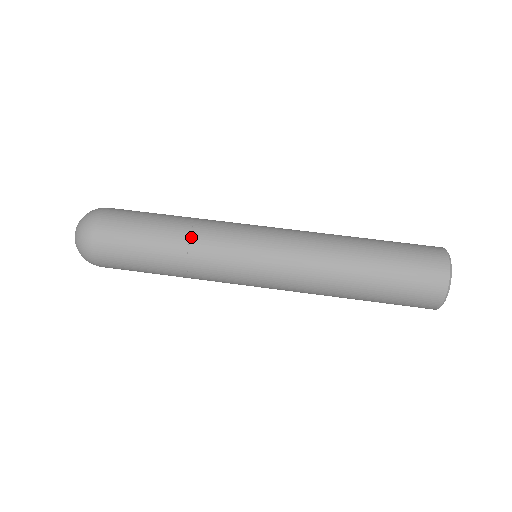
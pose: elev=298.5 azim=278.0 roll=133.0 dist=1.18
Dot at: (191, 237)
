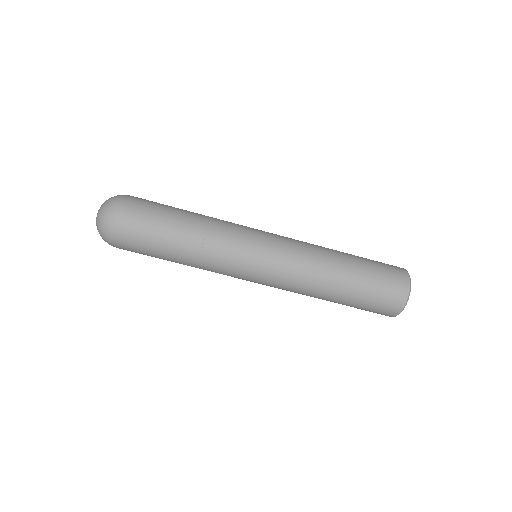
Dot at: (203, 248)
